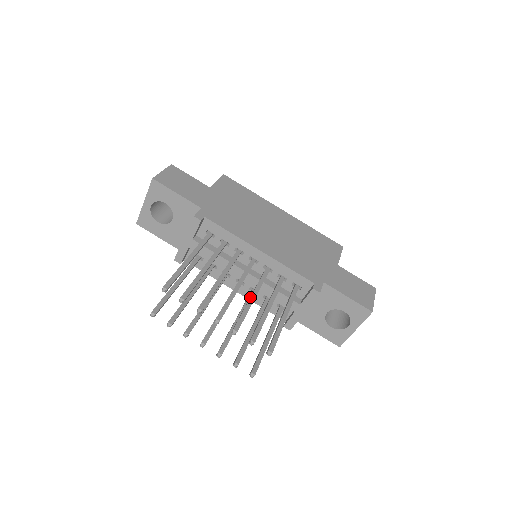
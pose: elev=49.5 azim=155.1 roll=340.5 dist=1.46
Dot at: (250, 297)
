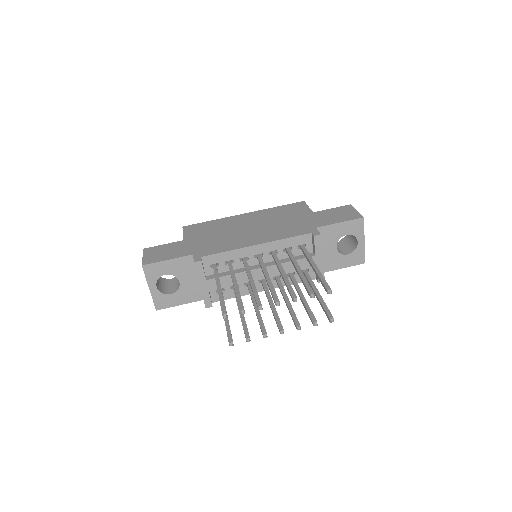
Dot at: (281, 275)
